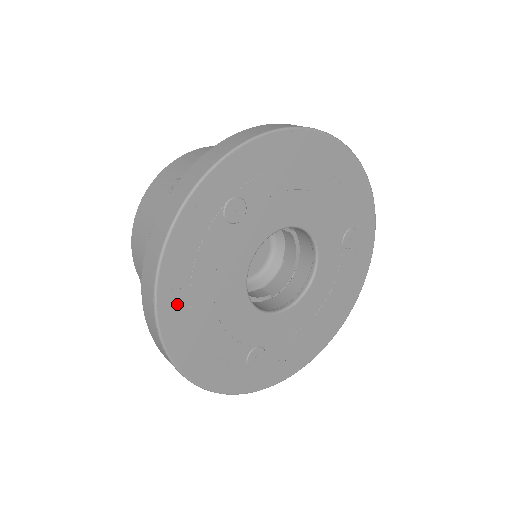
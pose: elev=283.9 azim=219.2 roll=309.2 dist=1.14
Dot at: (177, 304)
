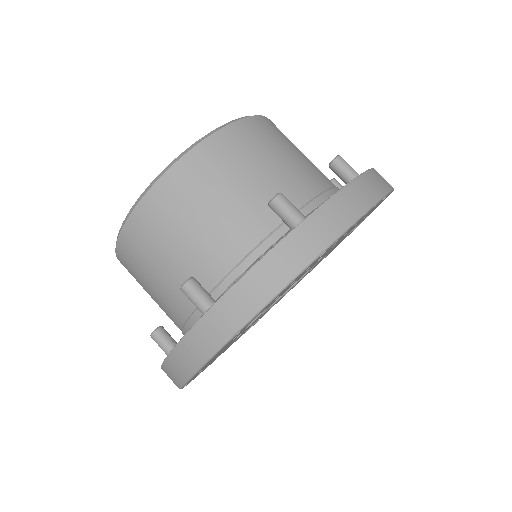
Dot at: occluded
